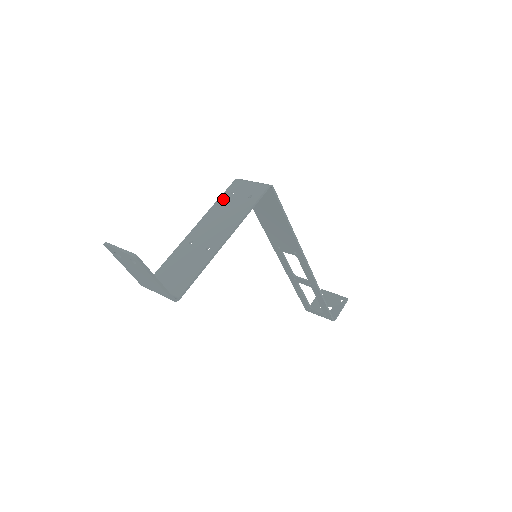
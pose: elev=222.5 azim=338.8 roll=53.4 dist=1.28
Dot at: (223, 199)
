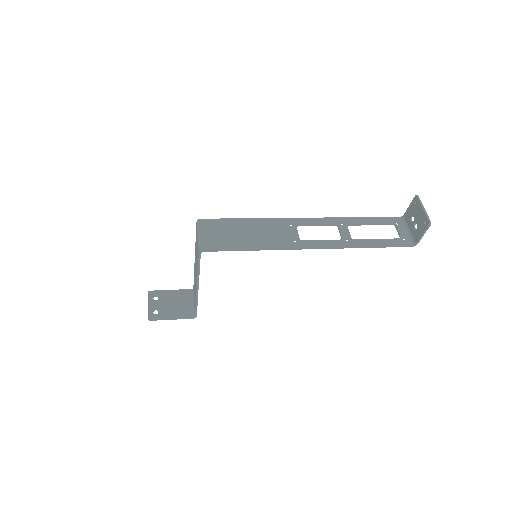
Dot at: occluded
